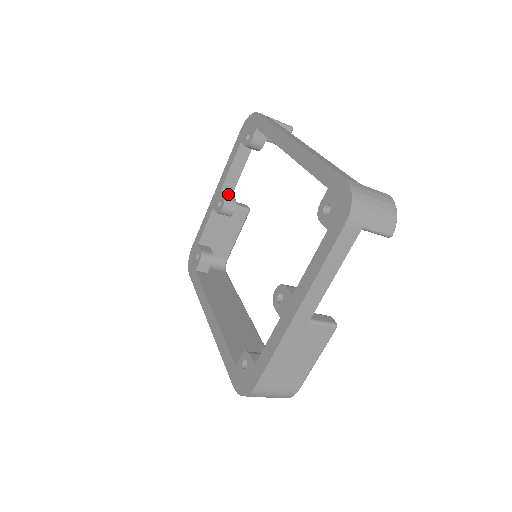
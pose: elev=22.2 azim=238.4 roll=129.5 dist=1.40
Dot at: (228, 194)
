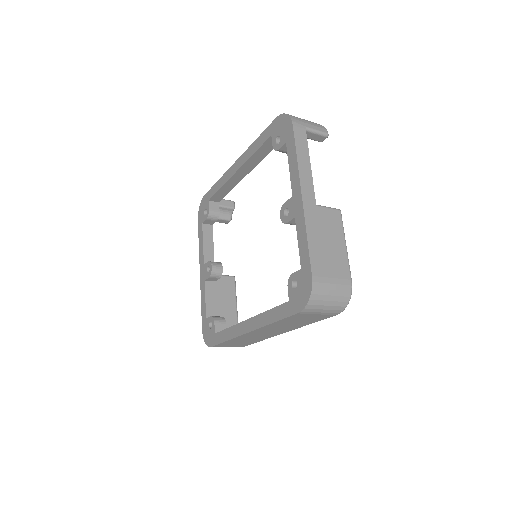
Dot at: occluded
